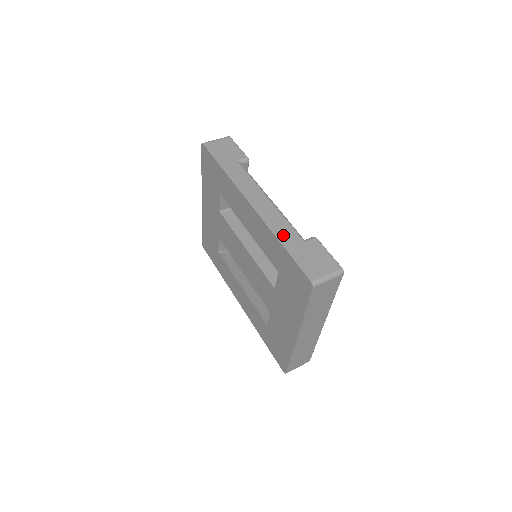
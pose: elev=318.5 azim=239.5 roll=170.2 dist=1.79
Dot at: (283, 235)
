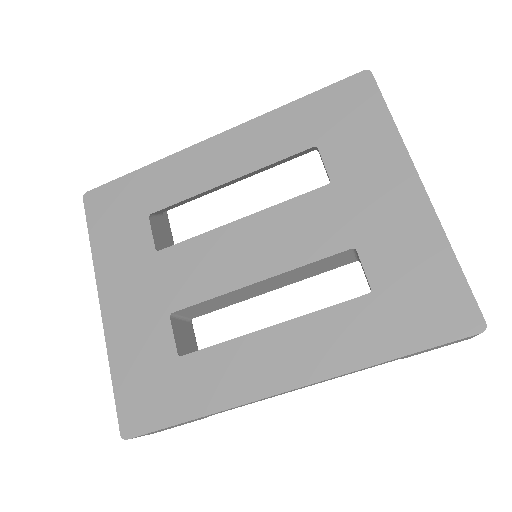
Dot at: occluded
